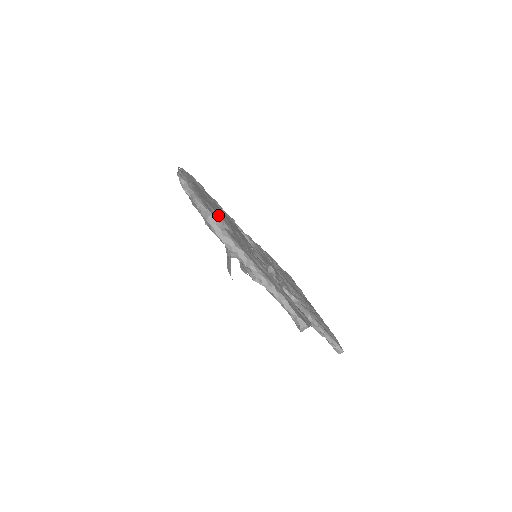
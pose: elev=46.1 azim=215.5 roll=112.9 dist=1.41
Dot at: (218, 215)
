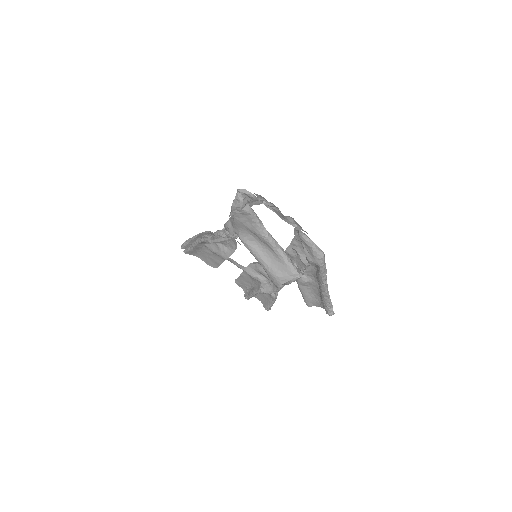
Dot at: occluded
